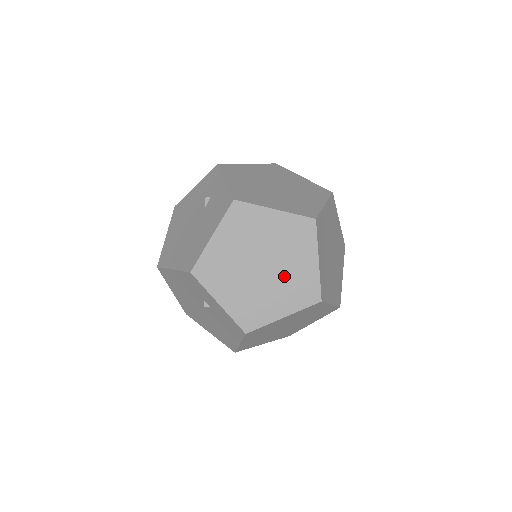
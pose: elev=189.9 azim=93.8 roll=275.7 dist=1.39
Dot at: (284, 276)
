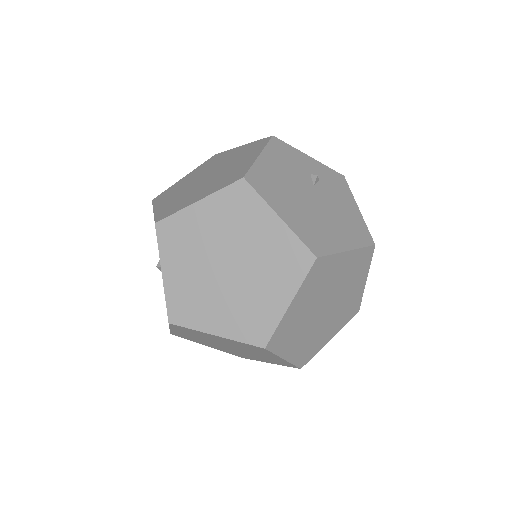
Dot at: (254, 355)
